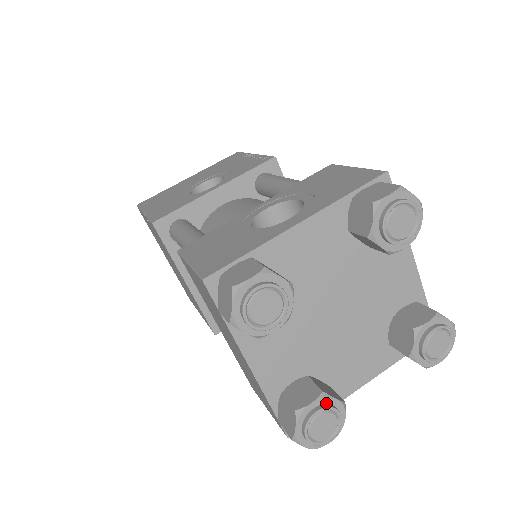
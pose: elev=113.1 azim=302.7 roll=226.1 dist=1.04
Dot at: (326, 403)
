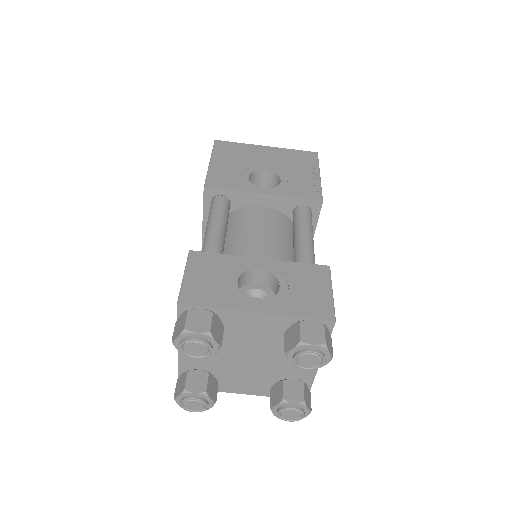
Dot at: (204, 397)
